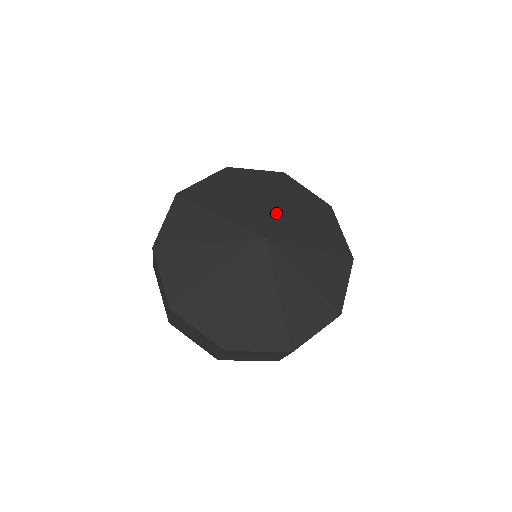
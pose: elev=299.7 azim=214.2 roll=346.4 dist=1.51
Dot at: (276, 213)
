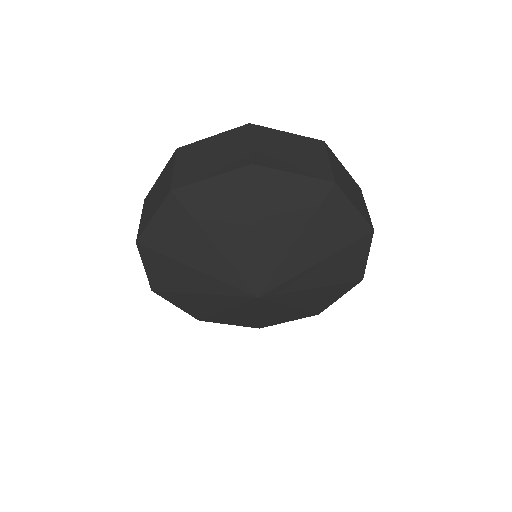
Dot at: (301, 276)
